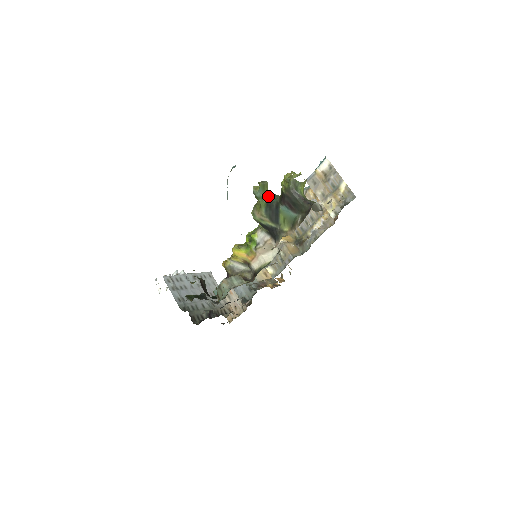
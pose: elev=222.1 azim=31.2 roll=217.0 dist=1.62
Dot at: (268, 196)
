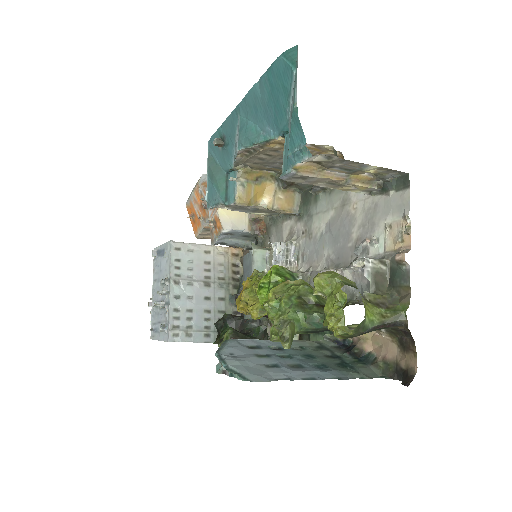
Dot at: (301, 328)
